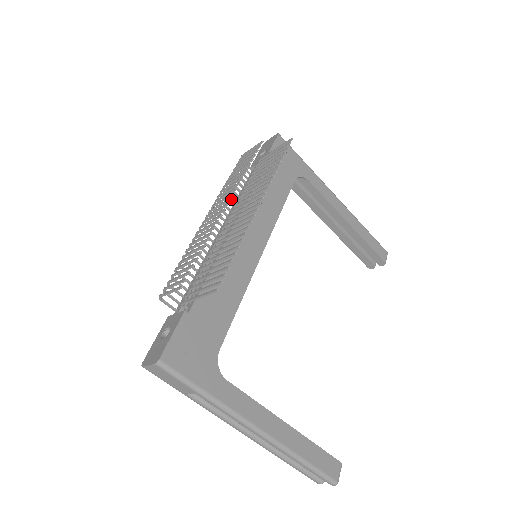
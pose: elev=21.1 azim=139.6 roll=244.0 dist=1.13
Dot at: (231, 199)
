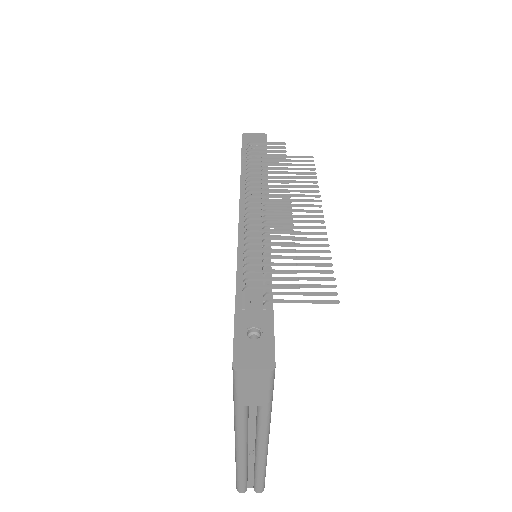
Dot at: (290, 197)
